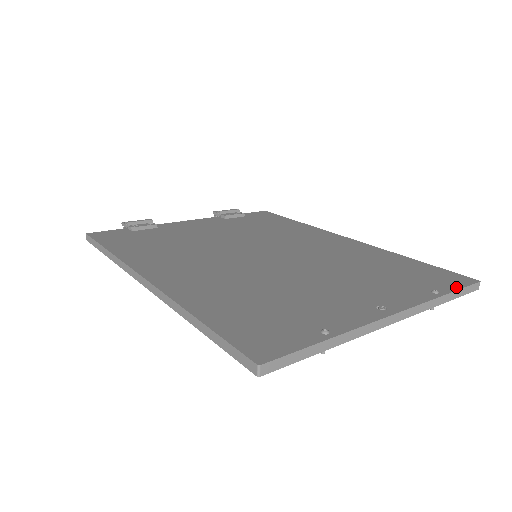
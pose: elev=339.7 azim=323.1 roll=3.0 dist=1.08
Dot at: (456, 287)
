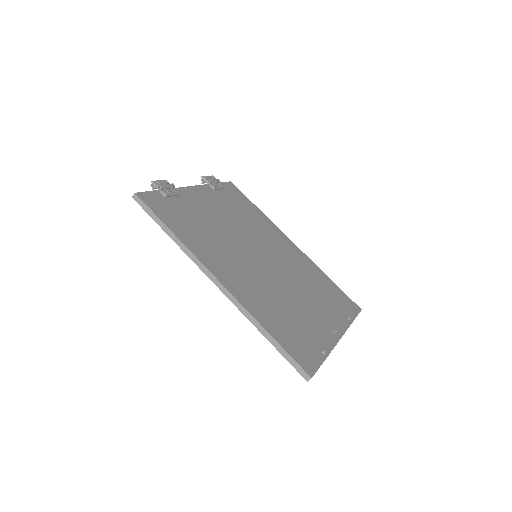
Dot at: (355, 315)
